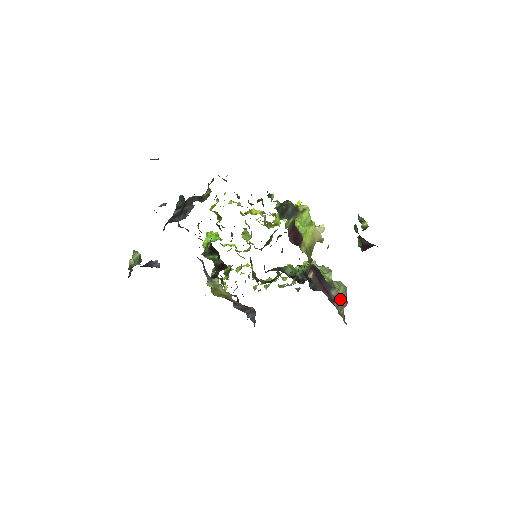
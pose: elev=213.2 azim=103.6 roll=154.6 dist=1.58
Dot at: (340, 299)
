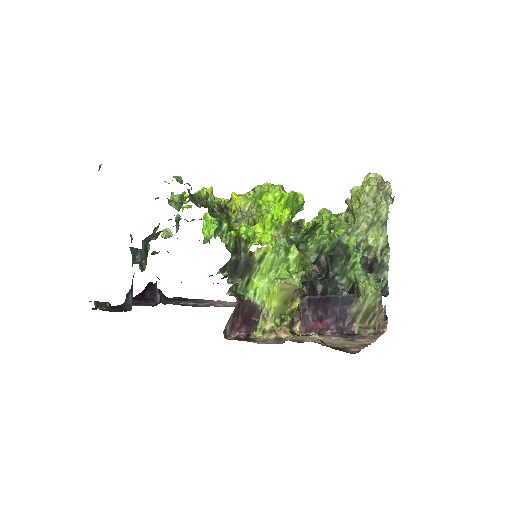
Dot at: (366, 313)
